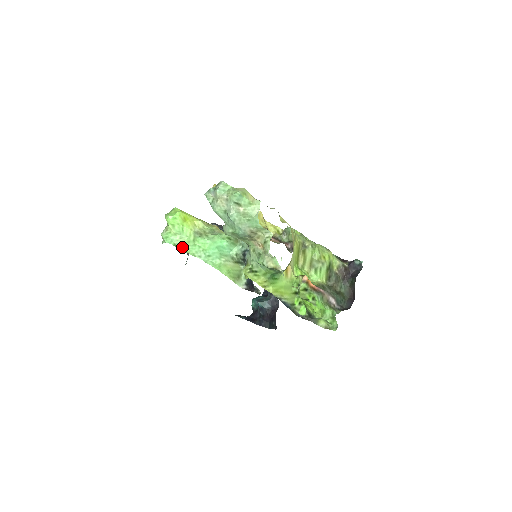
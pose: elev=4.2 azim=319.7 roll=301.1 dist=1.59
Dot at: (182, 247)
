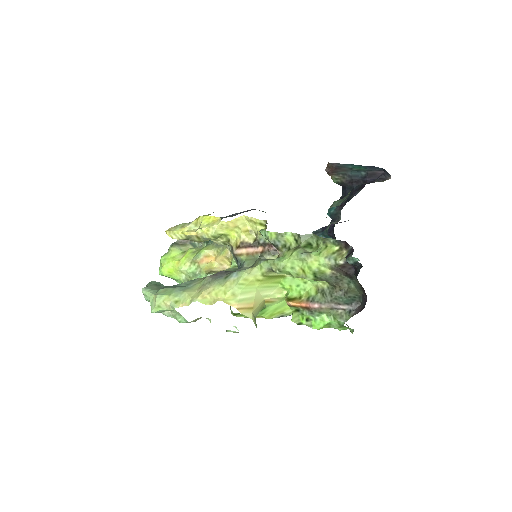
Dot at: occluded
